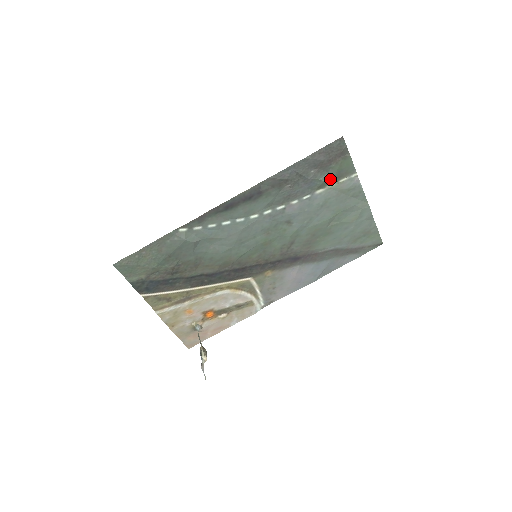
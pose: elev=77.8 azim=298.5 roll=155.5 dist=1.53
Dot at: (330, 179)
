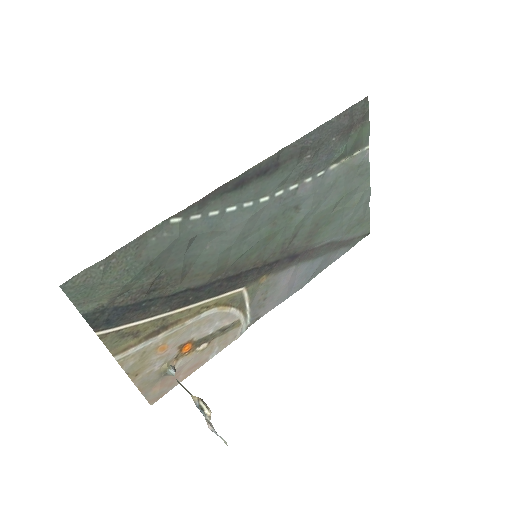
Dot at: (347, 151)
